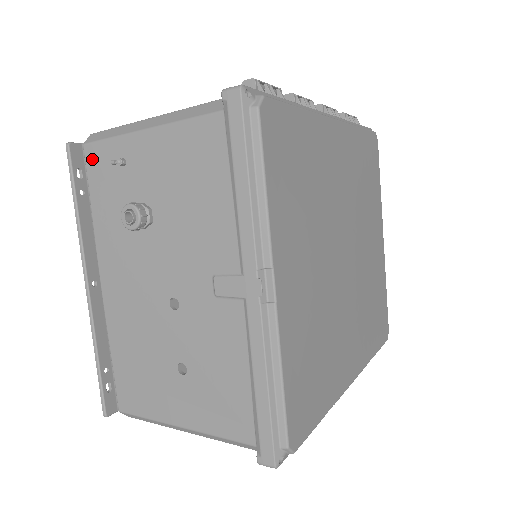
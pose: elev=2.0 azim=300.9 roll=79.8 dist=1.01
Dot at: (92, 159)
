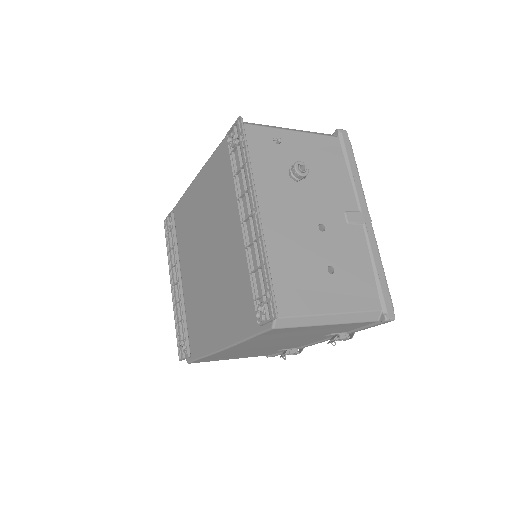
Dot at: (250, 133)
